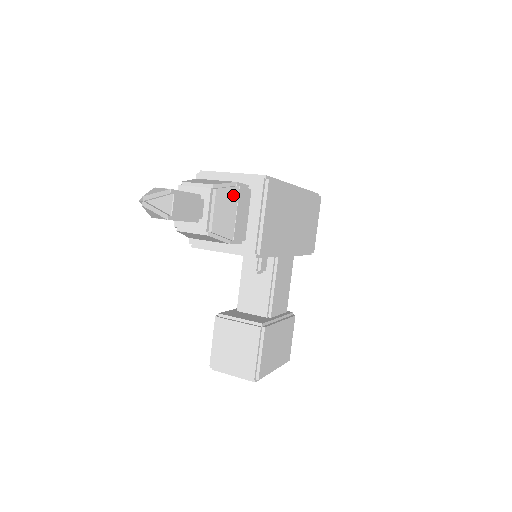
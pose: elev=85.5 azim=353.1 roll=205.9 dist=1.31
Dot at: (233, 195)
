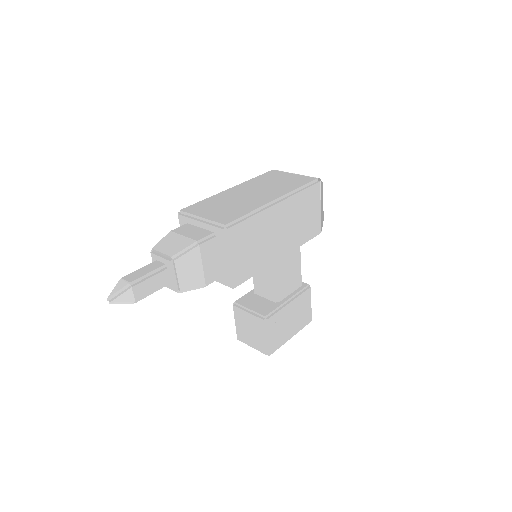
Dot at: (194, 255)
